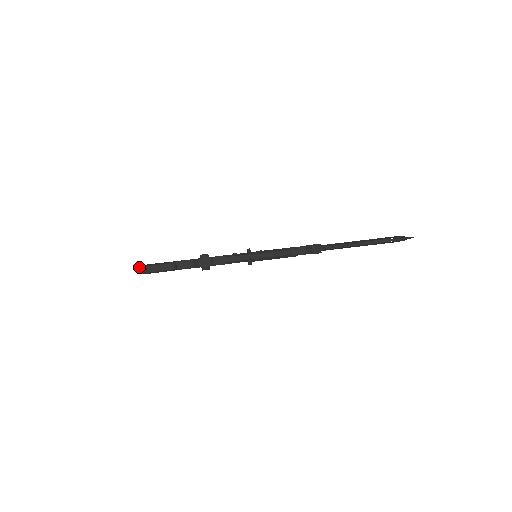
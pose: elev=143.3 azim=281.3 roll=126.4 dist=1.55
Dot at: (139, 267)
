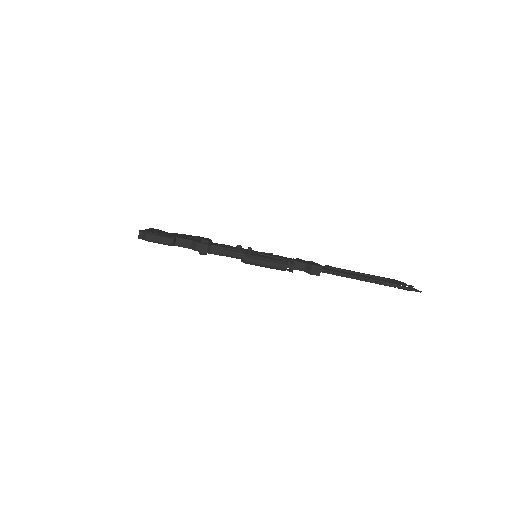
Dot at: (140, 232)
